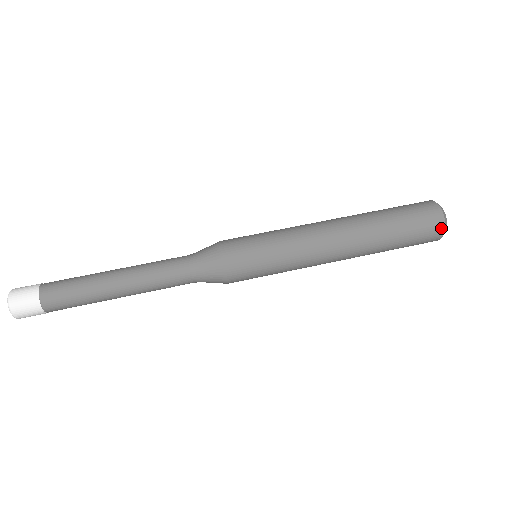
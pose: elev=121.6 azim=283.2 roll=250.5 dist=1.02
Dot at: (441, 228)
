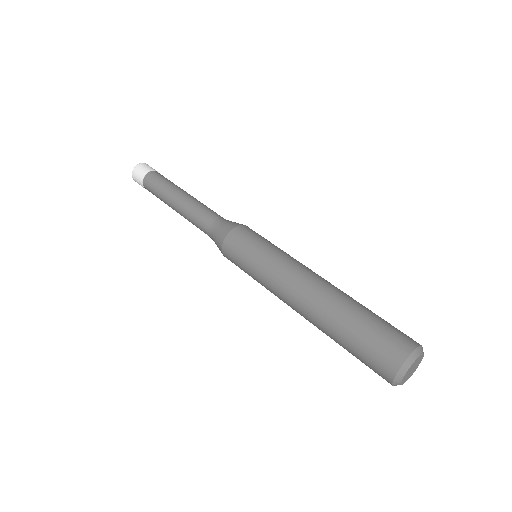
Dot at: (403, 355)
